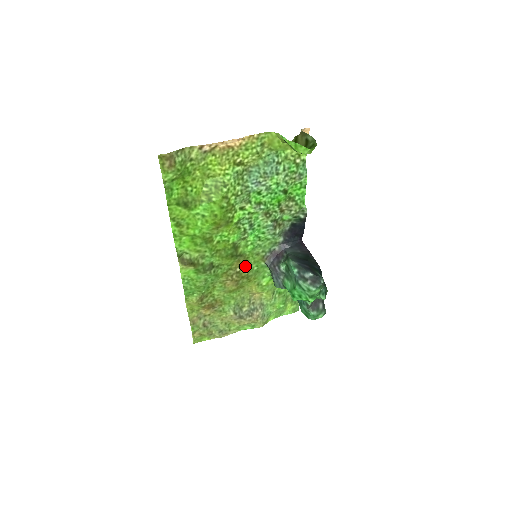
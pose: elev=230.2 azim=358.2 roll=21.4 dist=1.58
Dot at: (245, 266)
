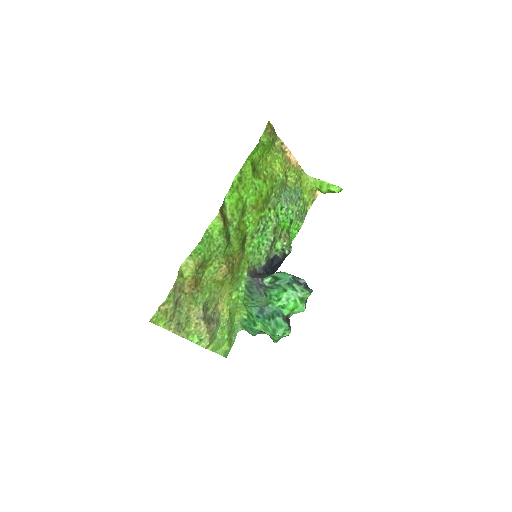
Dot at: (237, 264)
